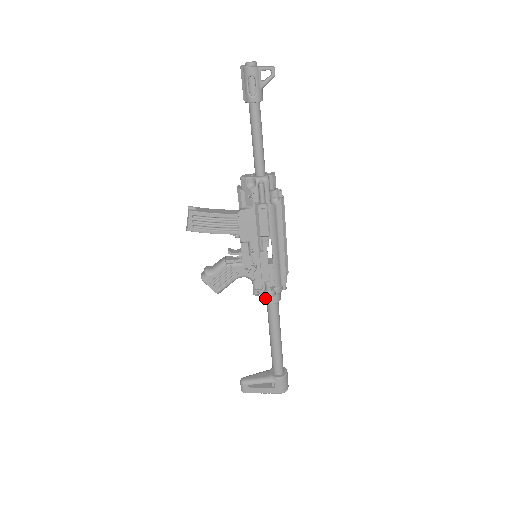
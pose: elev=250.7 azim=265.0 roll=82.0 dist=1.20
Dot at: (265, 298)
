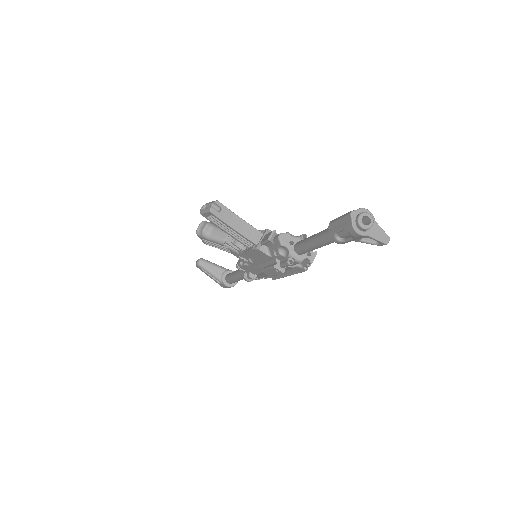
Dot at: occluded
